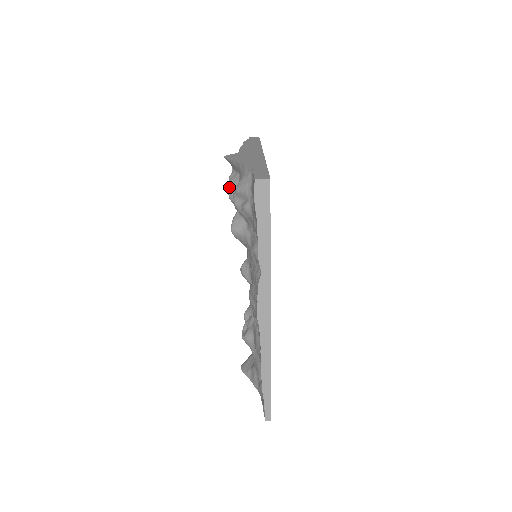
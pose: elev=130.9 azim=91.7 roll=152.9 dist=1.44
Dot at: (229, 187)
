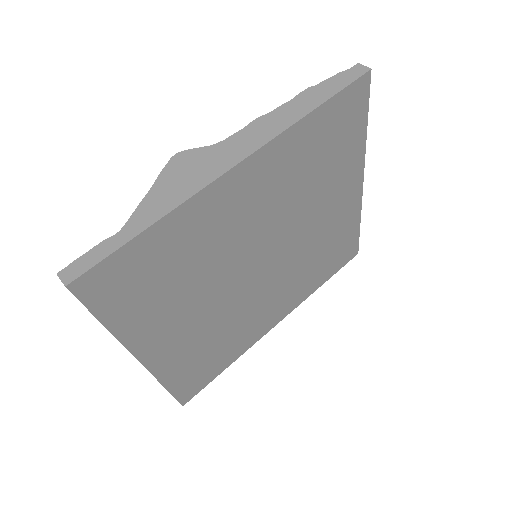
Dot at: occluded
